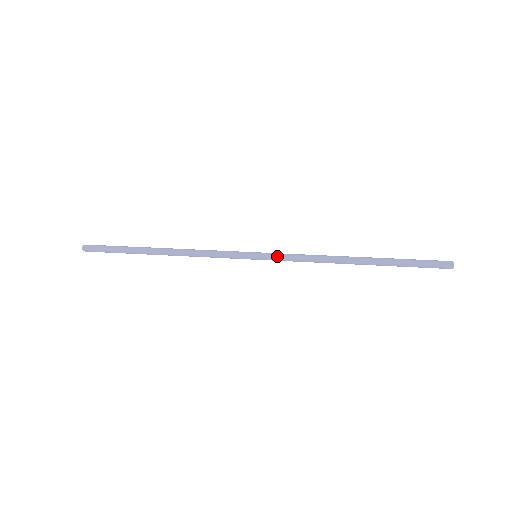
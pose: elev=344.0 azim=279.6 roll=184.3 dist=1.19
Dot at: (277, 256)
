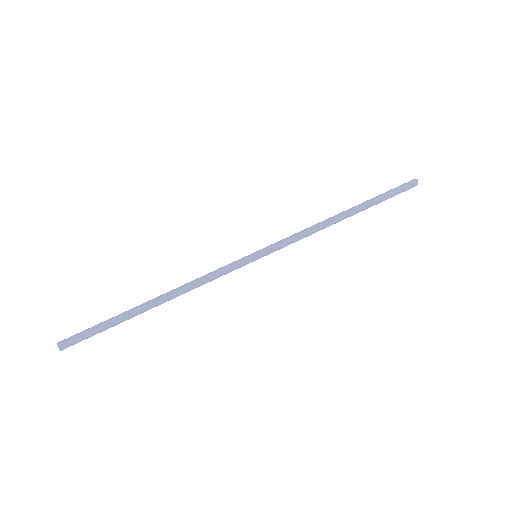
Dot at: (278, 248)
